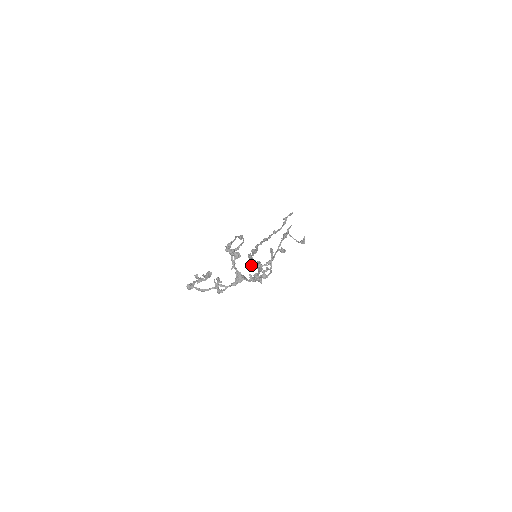
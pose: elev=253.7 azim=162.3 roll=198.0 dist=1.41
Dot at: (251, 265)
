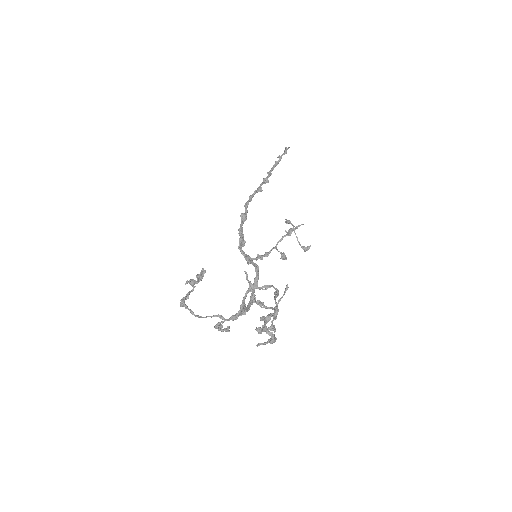
Dot at: (240, 248)
